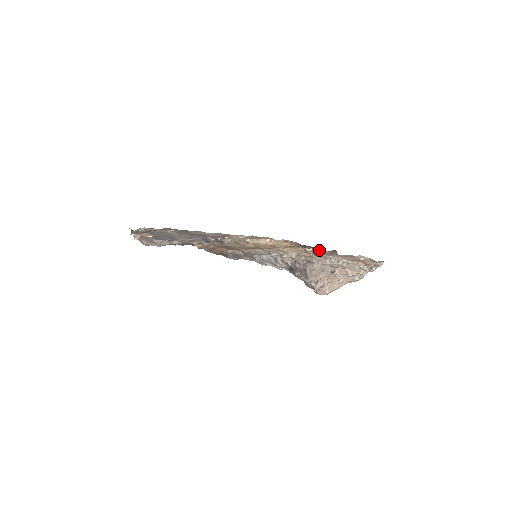
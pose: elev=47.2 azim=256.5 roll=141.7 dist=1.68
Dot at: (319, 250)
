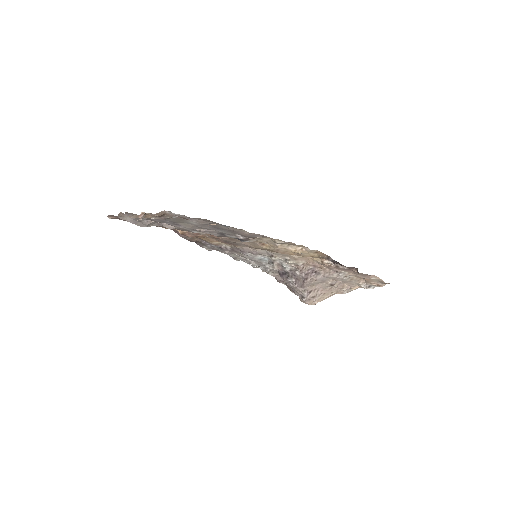
Dot at: (337, 264)
